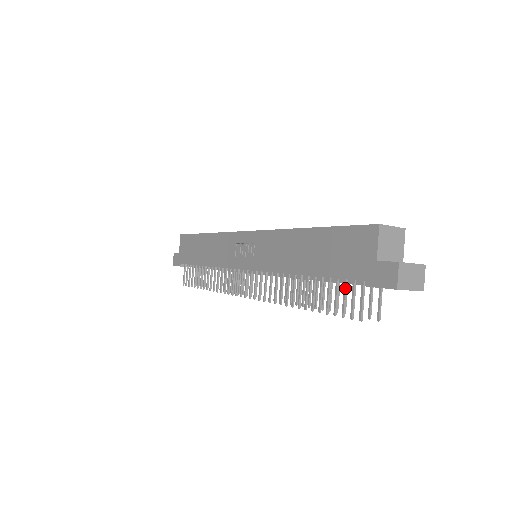
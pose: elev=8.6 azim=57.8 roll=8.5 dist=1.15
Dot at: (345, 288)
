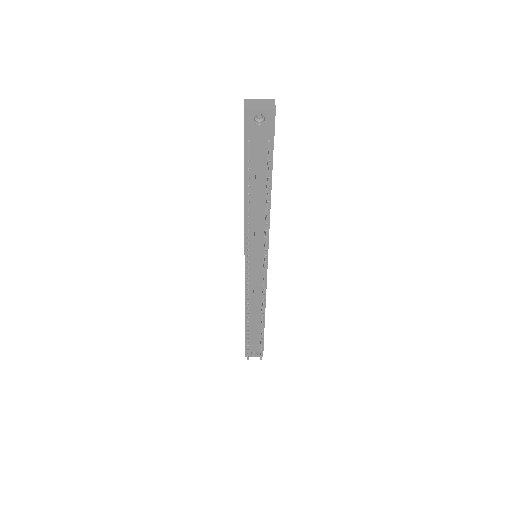
Dot at: occluded
